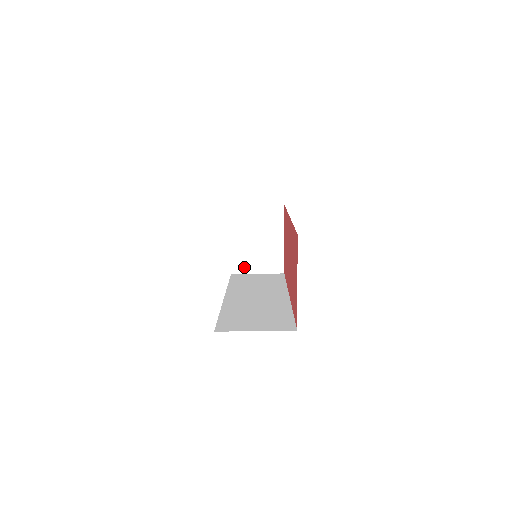
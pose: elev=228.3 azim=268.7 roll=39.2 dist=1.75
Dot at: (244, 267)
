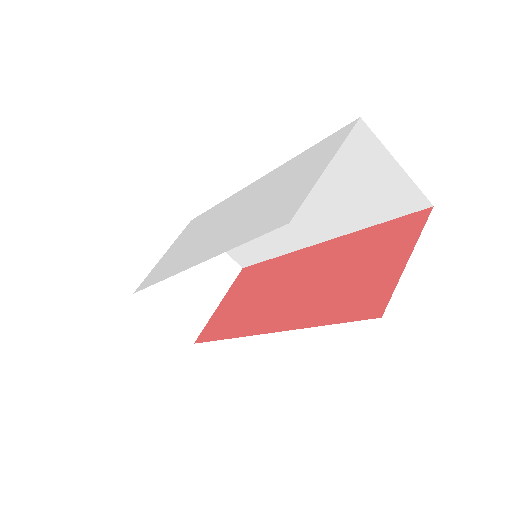
Dot at: (155, 298)
